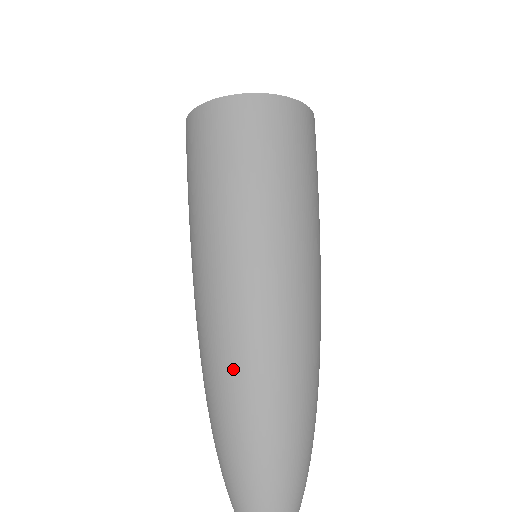
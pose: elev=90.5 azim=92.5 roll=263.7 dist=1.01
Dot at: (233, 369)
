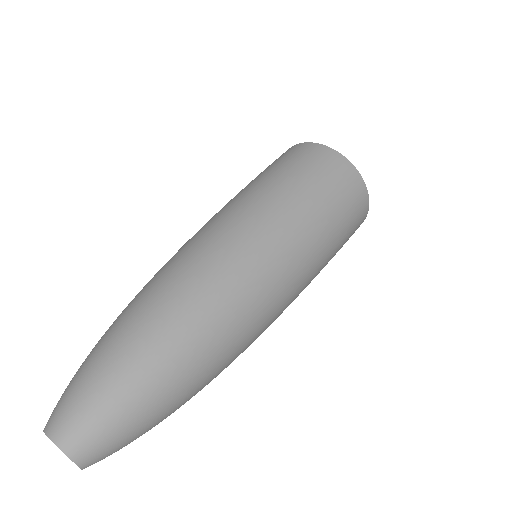
Dot at: (188, 285)
